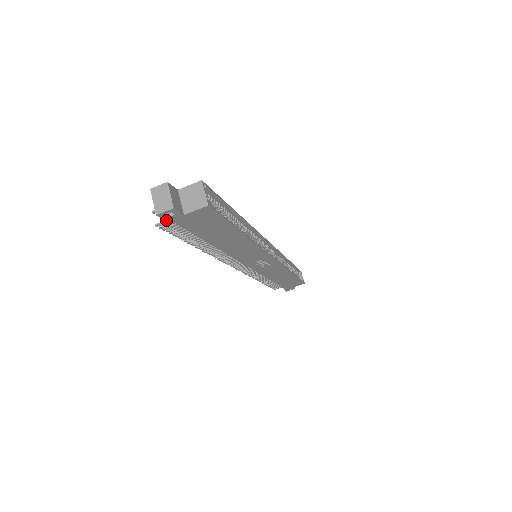
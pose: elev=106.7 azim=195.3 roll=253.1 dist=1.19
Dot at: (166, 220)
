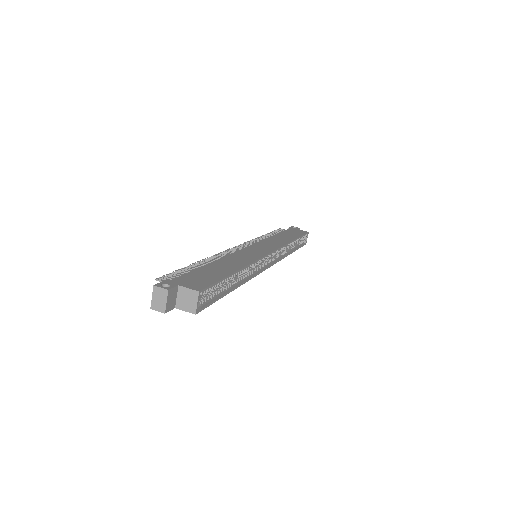
Dot at: occluded
